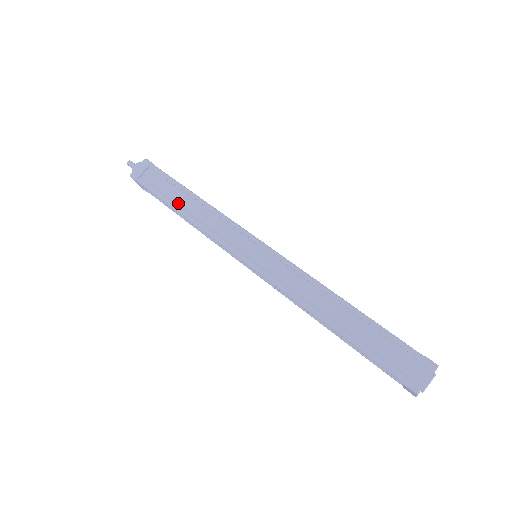
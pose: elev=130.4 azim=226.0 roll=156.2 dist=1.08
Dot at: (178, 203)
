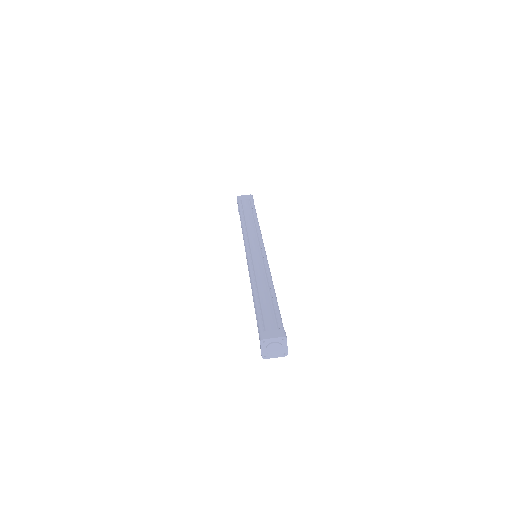
Dot at: (245, 216)
